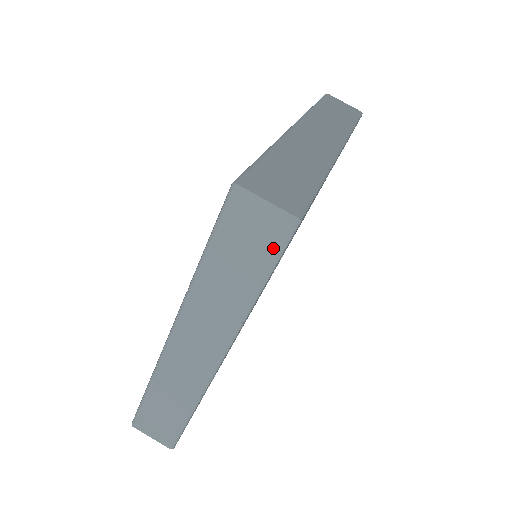
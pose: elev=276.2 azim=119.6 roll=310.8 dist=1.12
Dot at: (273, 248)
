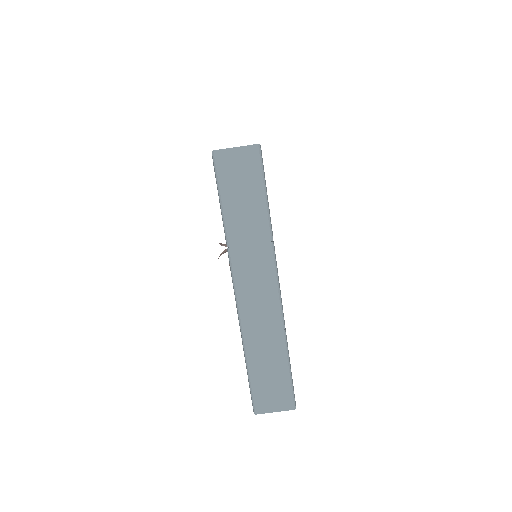
Dot at: occluded
